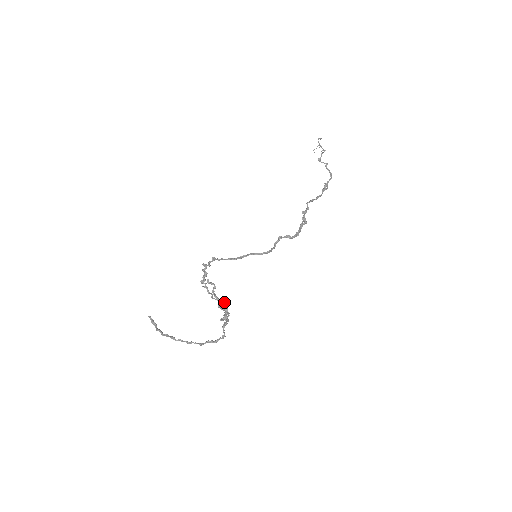
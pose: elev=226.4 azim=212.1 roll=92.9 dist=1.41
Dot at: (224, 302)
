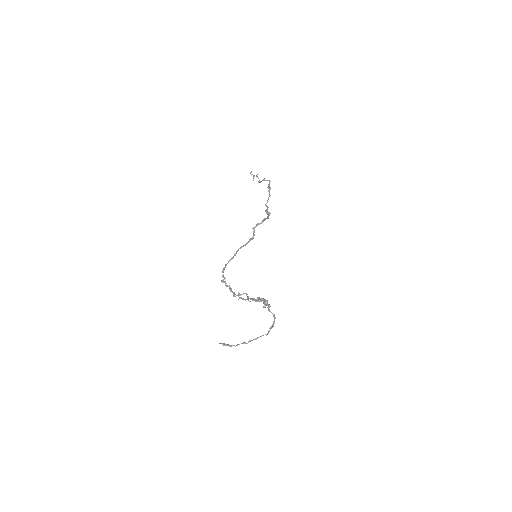
Dot at: (259, 297)
